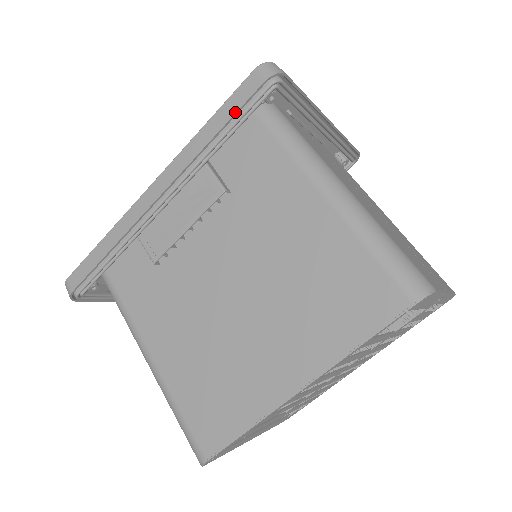
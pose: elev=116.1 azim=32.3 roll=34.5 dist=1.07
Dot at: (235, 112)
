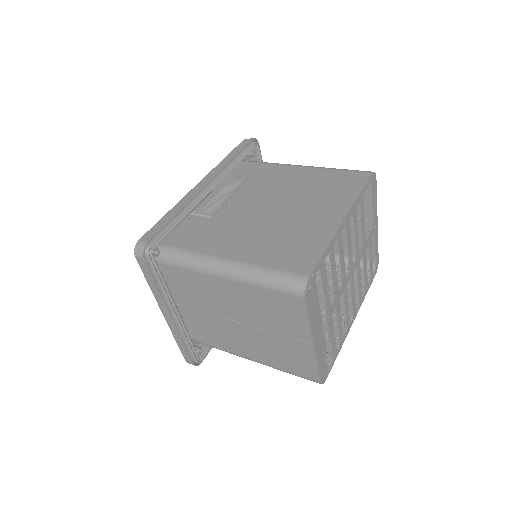
Dot at: (242, 149)
